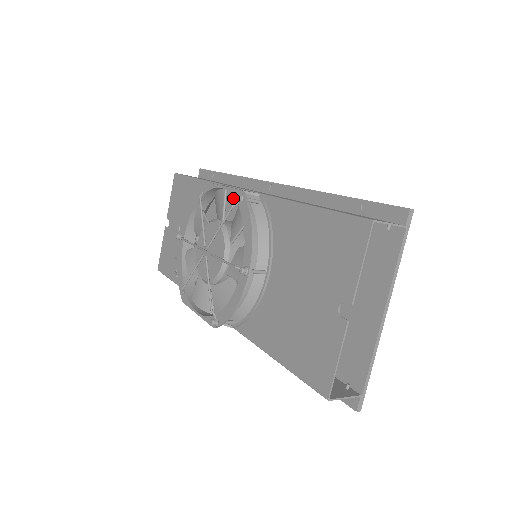
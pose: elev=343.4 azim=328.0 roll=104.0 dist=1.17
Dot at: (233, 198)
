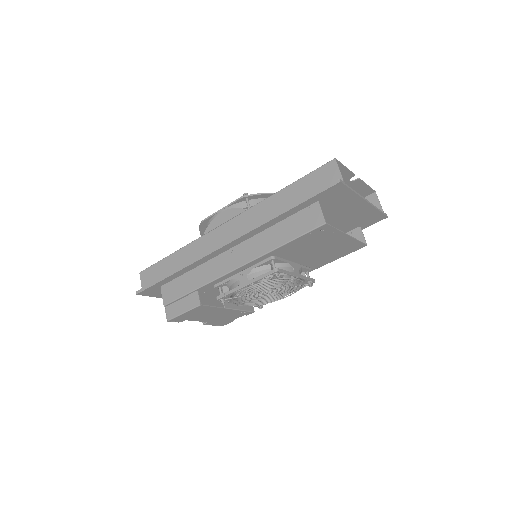
Dot at: occluded
